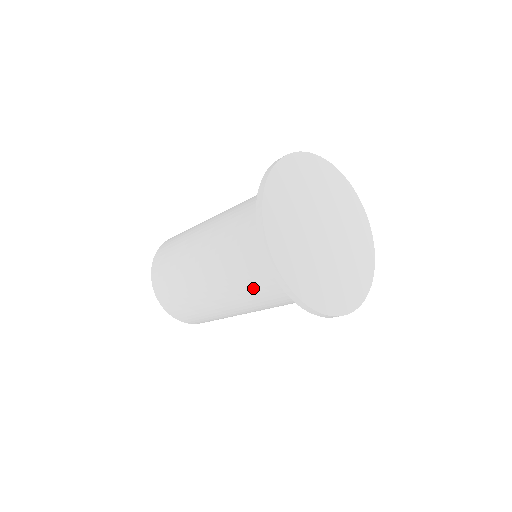
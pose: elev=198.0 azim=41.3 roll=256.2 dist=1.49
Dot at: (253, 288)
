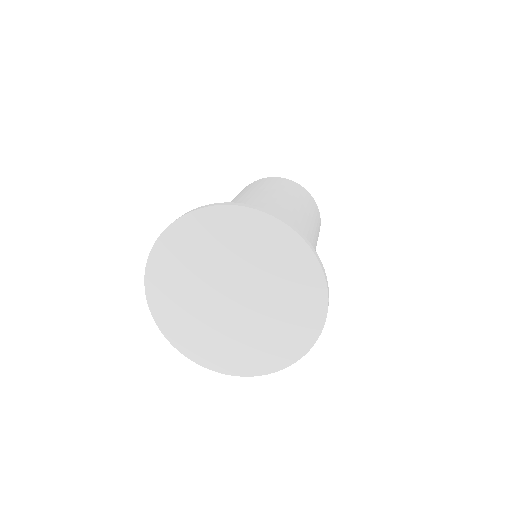
Dot at: occluded
